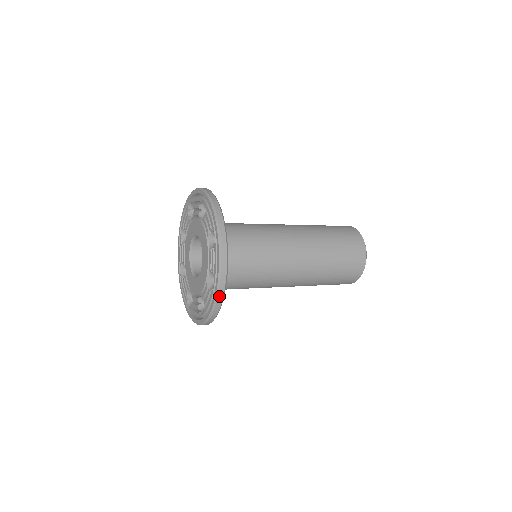
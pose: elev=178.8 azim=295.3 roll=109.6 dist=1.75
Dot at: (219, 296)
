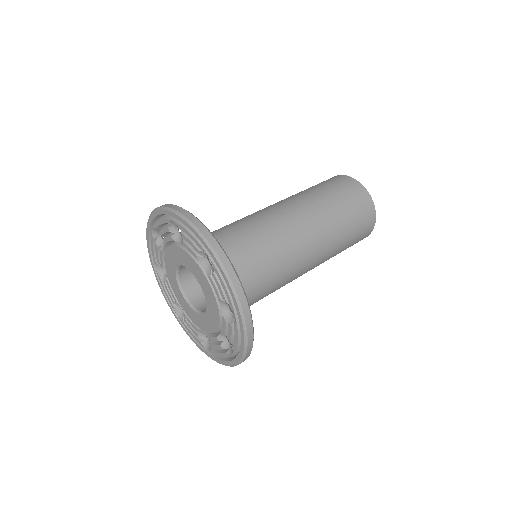
Dot at: occluded
